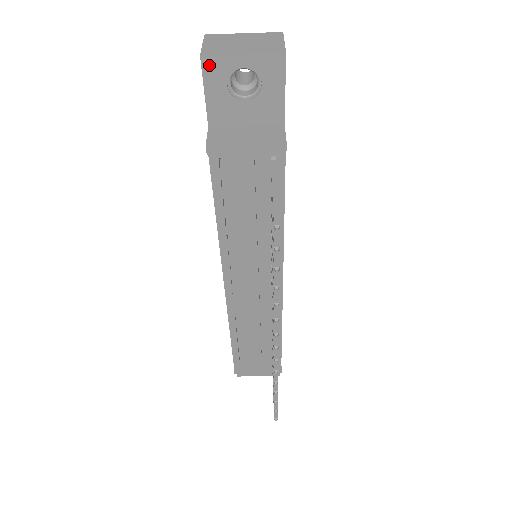
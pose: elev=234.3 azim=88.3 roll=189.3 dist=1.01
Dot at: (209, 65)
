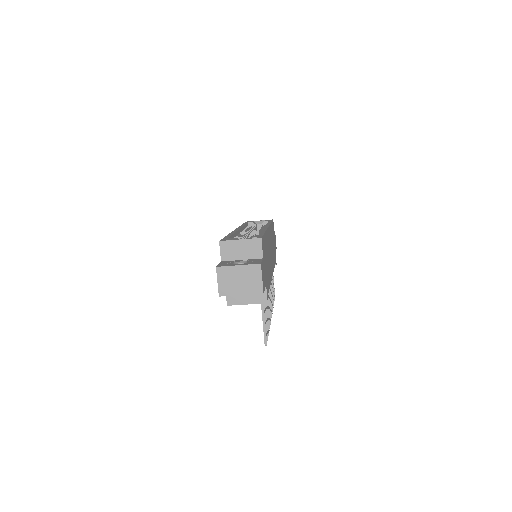
Dot at: (224, 295)
